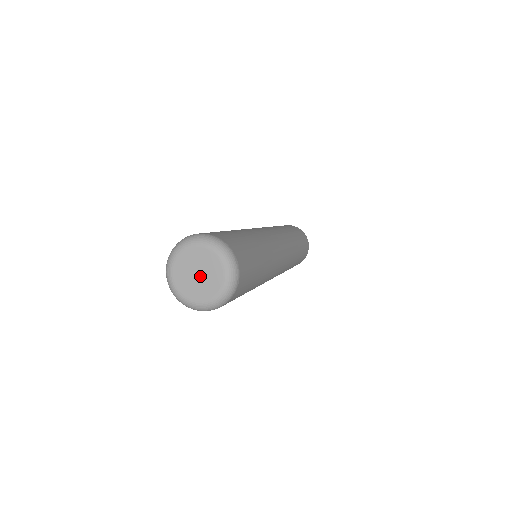
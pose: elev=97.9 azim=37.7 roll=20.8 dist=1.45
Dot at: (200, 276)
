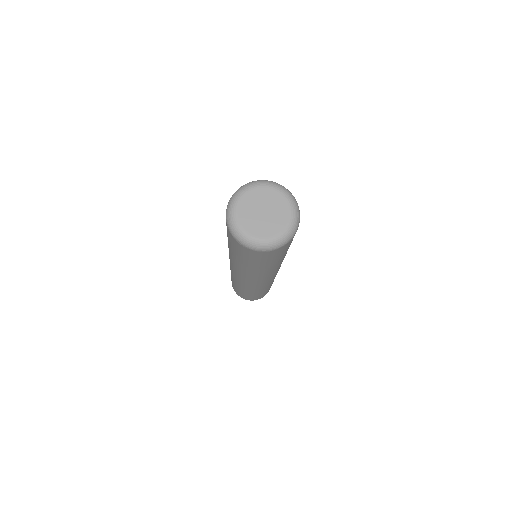
Dot at: (267, 212)
